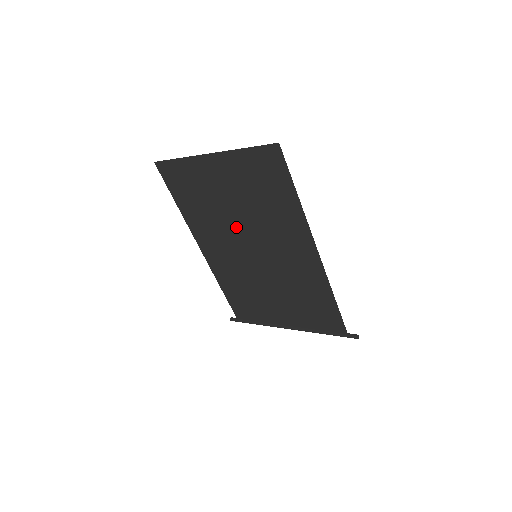
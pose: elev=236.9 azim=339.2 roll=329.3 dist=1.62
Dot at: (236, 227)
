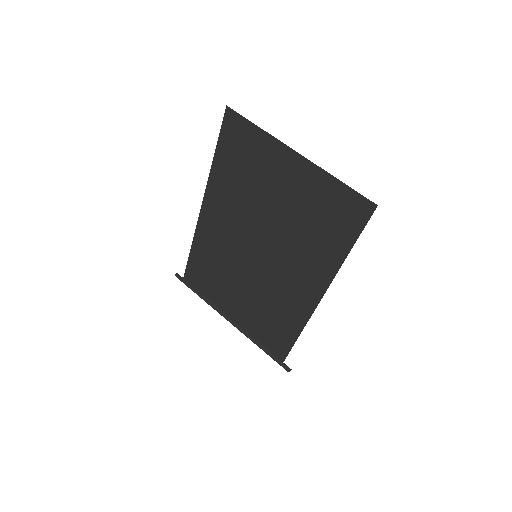
Dot at: (260, 222)
